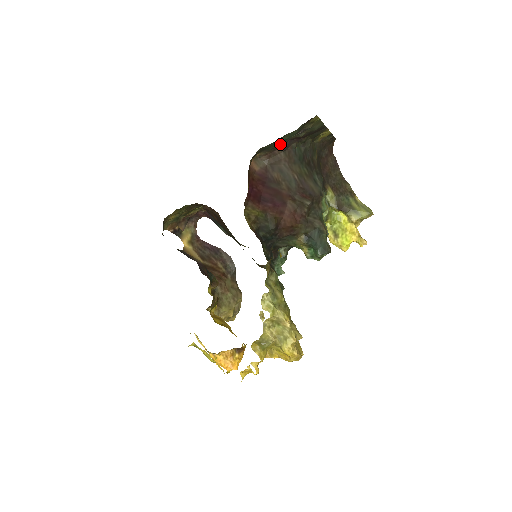
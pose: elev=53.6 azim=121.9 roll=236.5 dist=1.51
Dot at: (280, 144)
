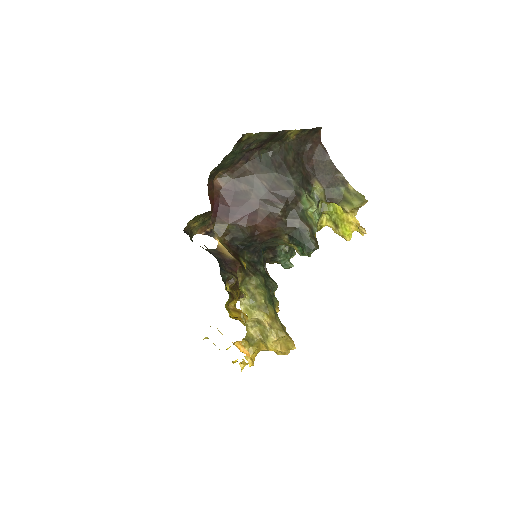
Dot at: (236, 159)
